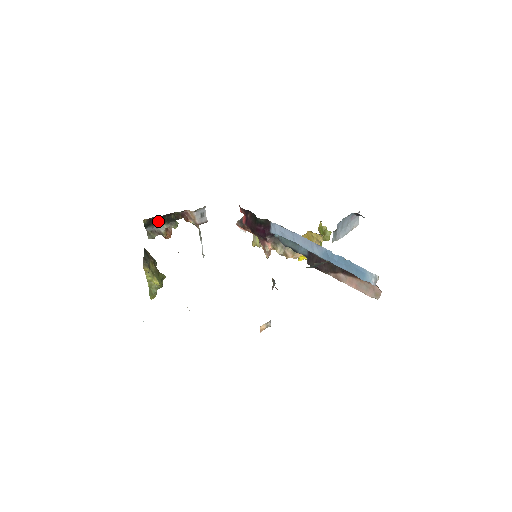
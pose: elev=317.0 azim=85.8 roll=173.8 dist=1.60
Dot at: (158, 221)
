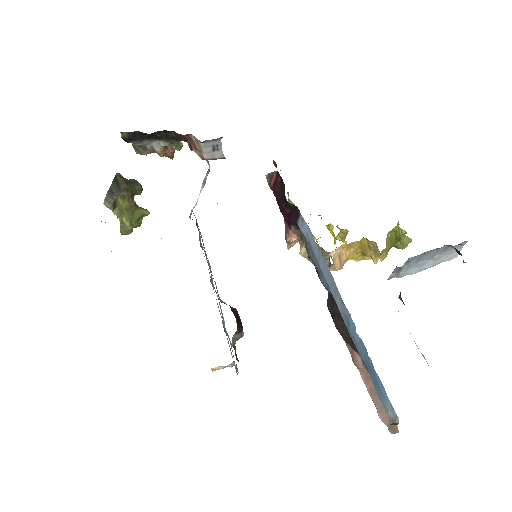
Dot at: (148, 136)
